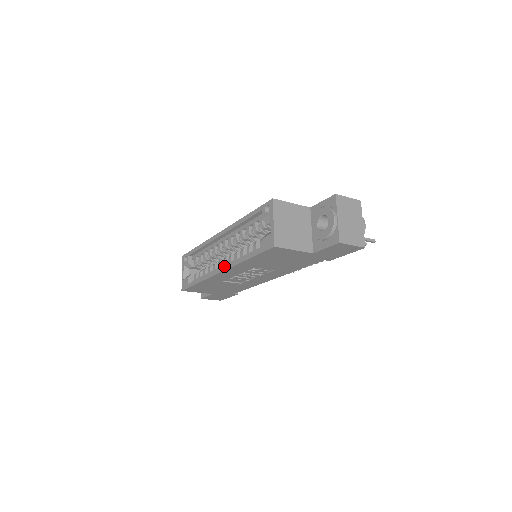
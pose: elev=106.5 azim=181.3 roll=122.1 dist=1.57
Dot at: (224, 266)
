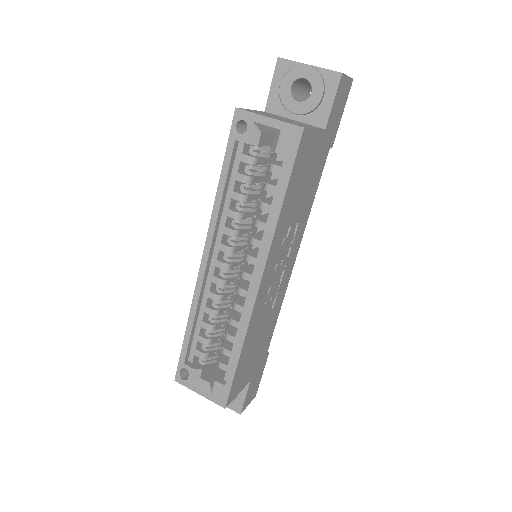
Dot at: (257, 269)
